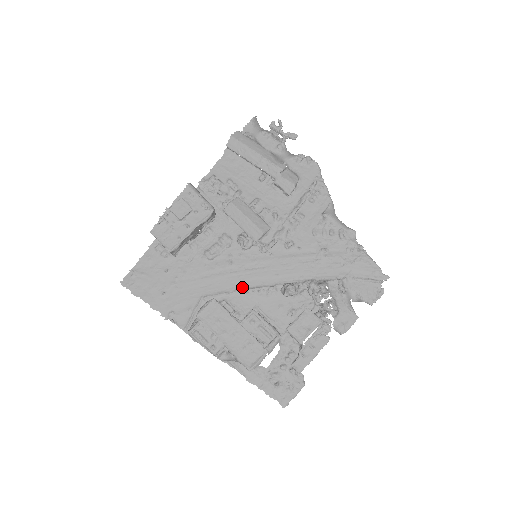
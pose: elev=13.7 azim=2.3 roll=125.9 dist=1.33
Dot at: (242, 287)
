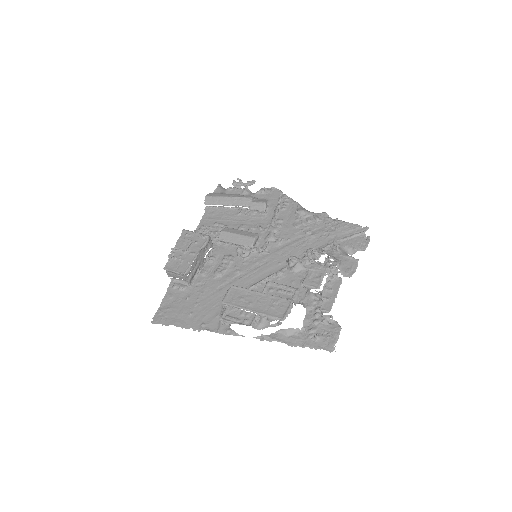
Dot at: (254, 283)
